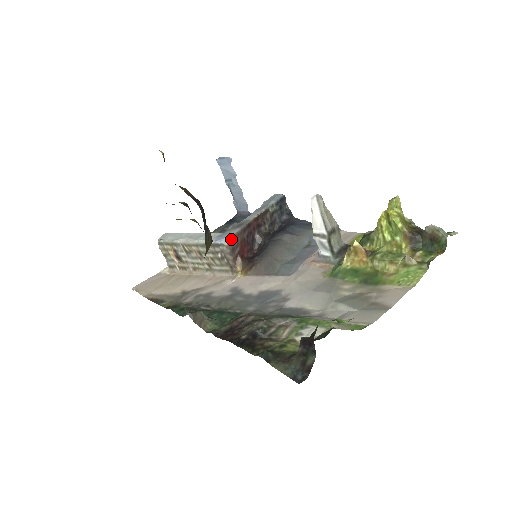
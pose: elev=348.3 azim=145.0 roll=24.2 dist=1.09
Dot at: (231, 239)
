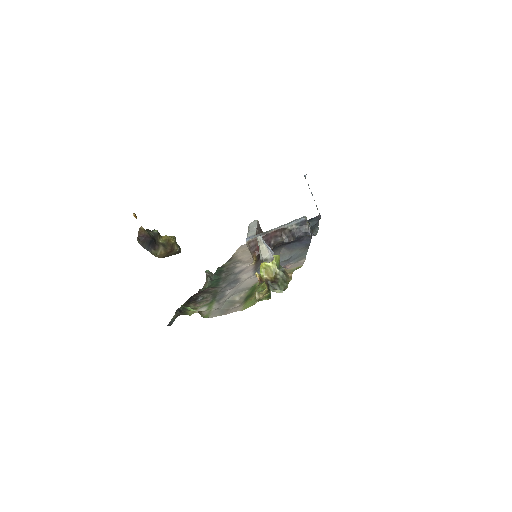
Dot at: (250, 241)
